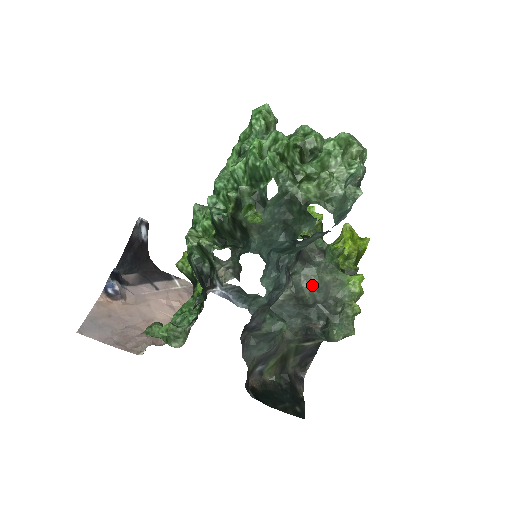
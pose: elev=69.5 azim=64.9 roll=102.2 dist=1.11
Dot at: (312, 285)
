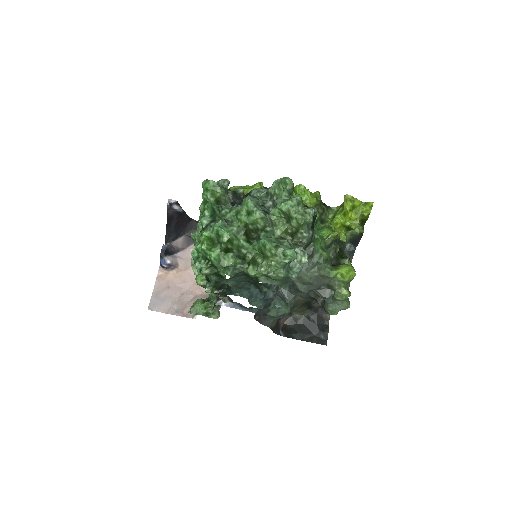
Dot at: (303, 282)
